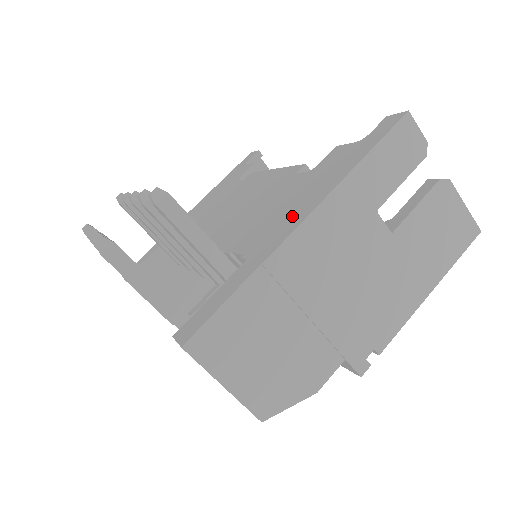
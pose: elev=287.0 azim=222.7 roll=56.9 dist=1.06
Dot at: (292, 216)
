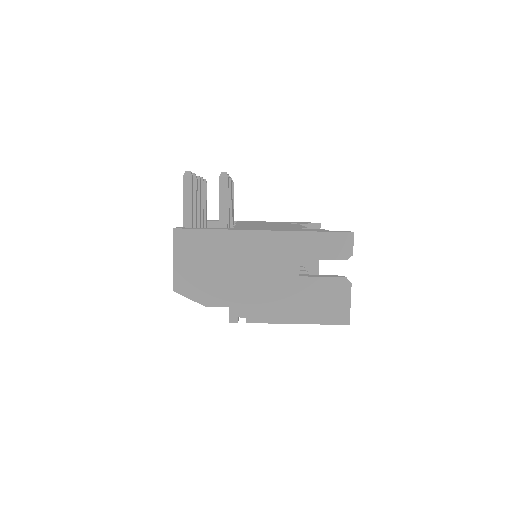
Dot at: (265, 229)
